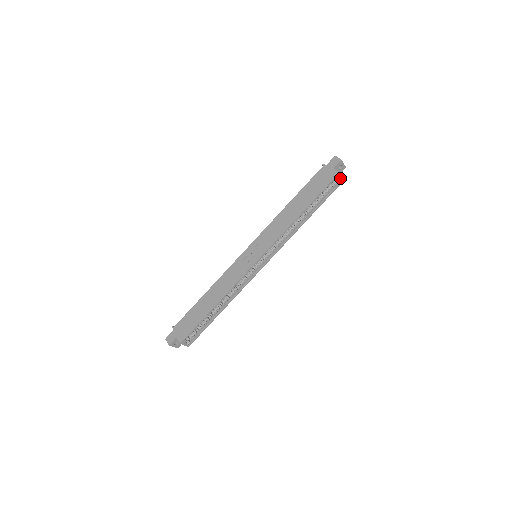
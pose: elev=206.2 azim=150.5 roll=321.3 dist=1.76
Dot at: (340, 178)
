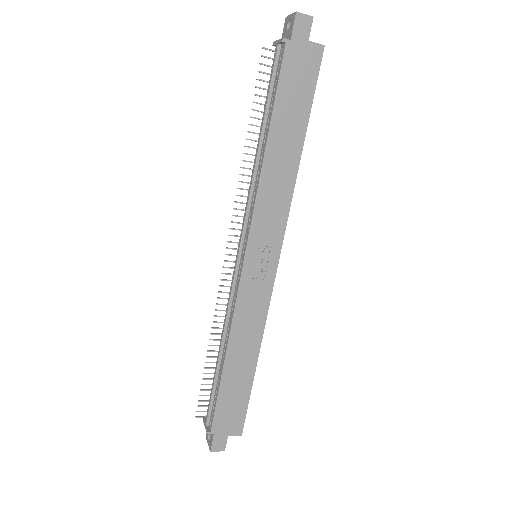
Dot at: occluded
